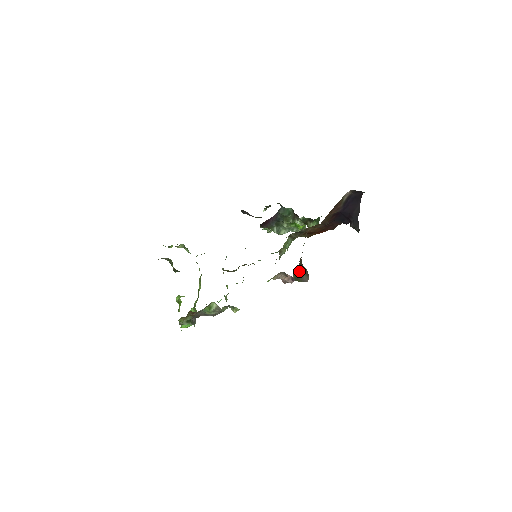
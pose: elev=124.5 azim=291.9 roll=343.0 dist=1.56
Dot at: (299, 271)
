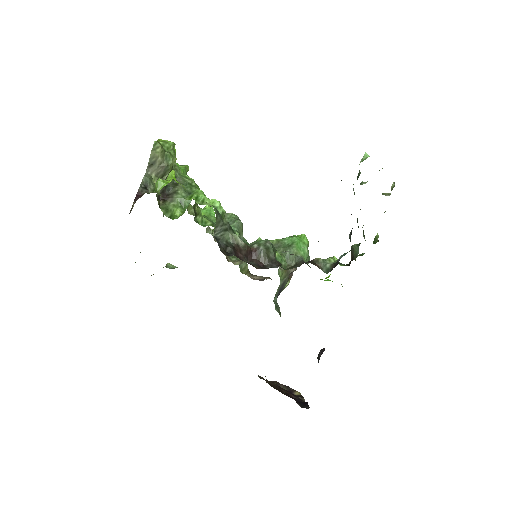
Dot at: occluded
